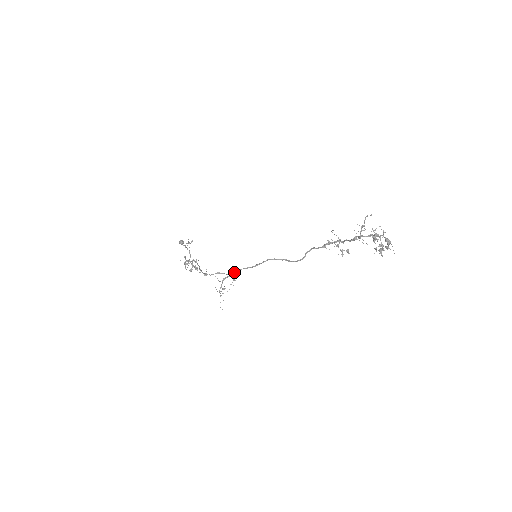
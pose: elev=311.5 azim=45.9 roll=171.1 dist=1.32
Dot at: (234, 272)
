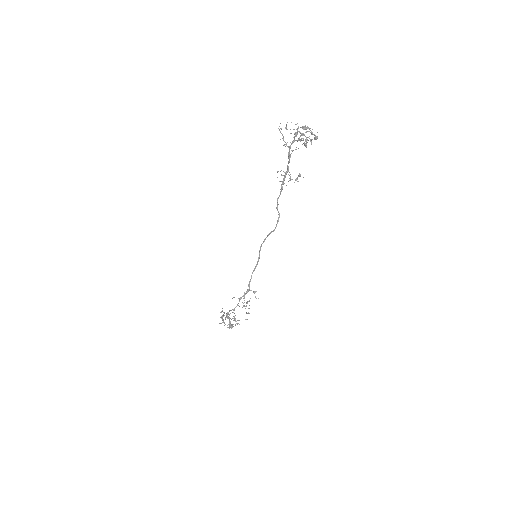
Dot at: (249, 284)
